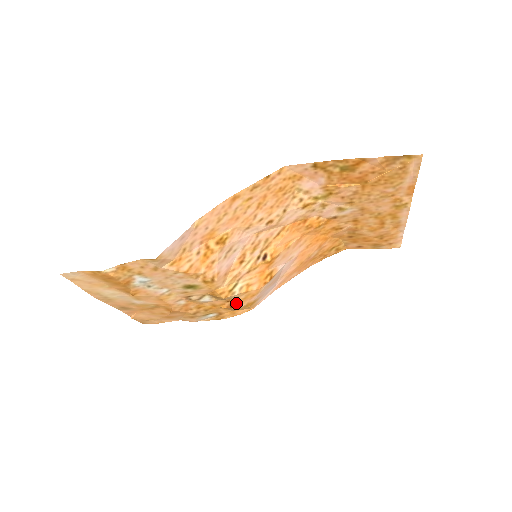
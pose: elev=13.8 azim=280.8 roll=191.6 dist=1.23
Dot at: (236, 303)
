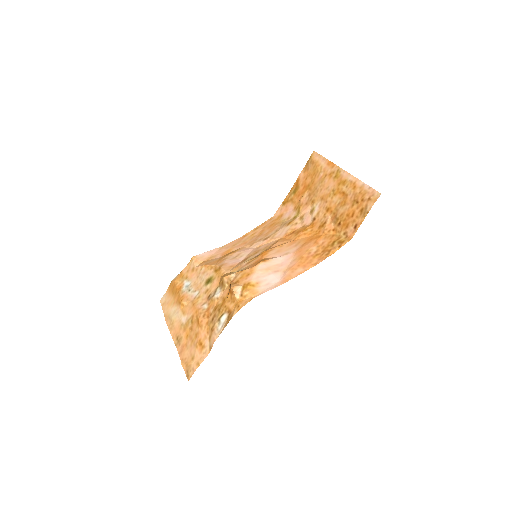
Dot at: (235, 284)
